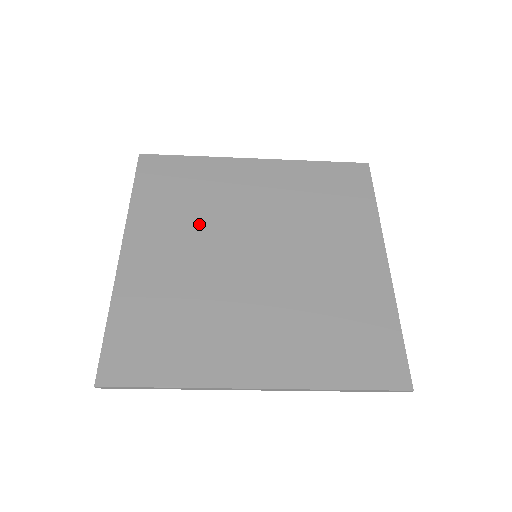
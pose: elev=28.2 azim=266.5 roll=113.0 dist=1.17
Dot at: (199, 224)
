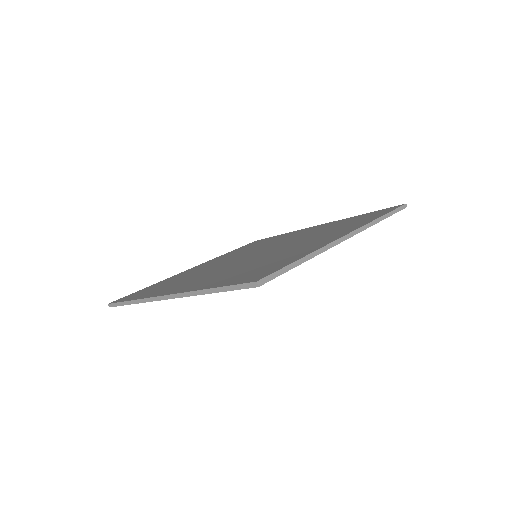
Dot at: (244, 252)
